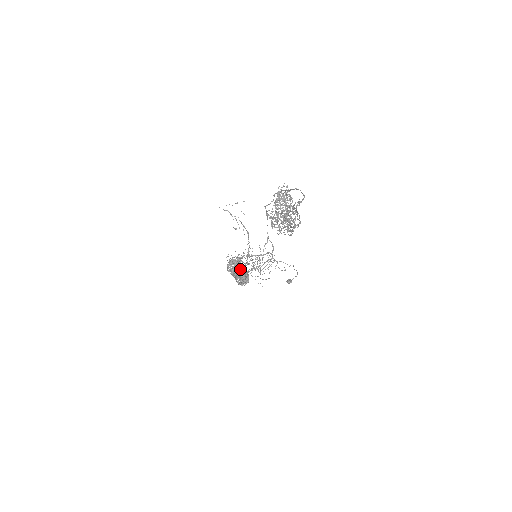
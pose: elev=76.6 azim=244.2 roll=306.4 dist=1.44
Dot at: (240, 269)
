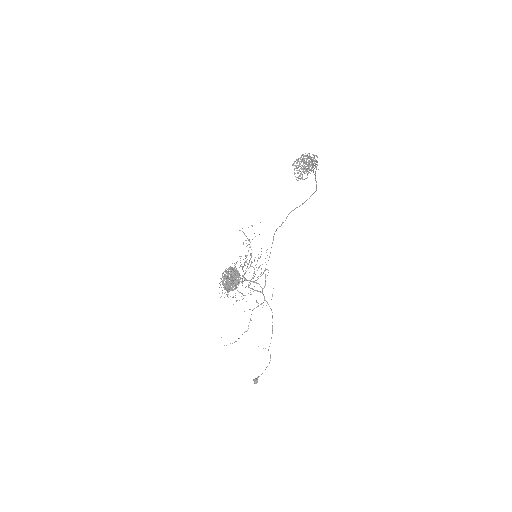
Dot at: (236, 268)
